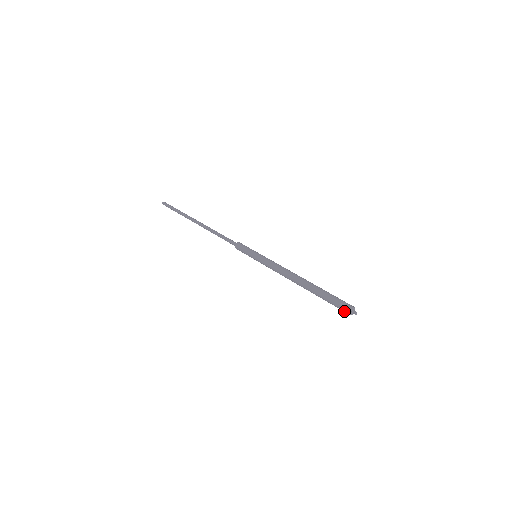
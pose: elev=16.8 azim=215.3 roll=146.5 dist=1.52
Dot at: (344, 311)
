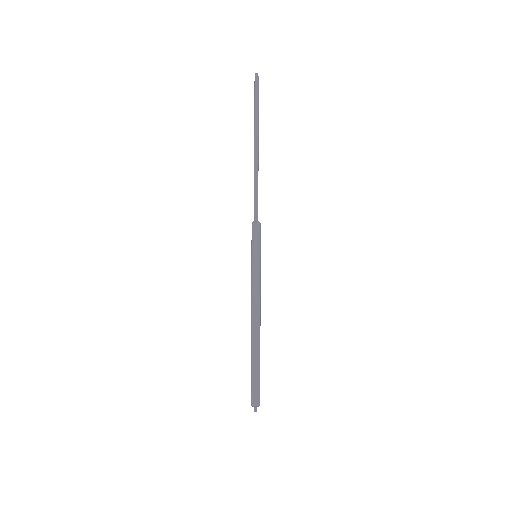
Dot at: occluded
